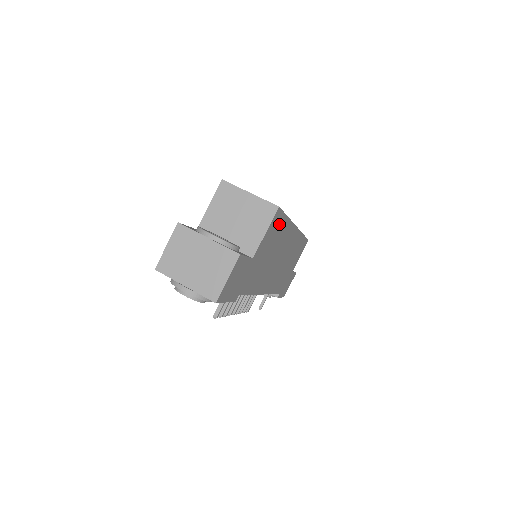
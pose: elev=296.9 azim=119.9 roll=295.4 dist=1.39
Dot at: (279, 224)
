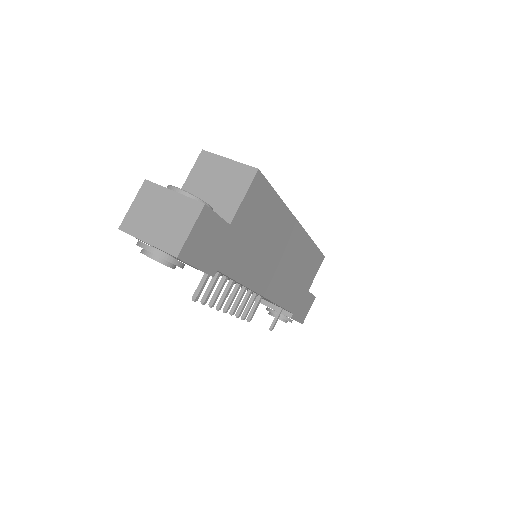
Dot at: (266, 198)
